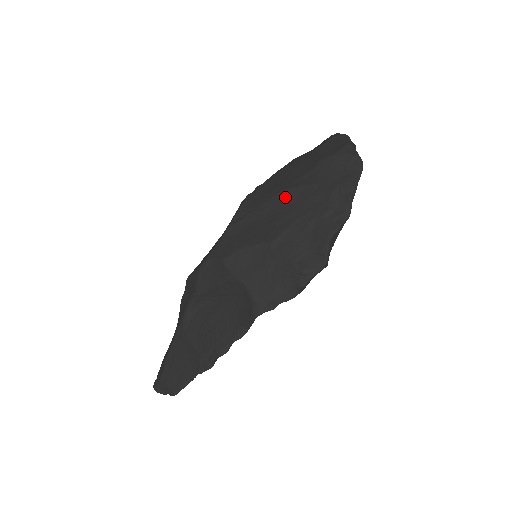
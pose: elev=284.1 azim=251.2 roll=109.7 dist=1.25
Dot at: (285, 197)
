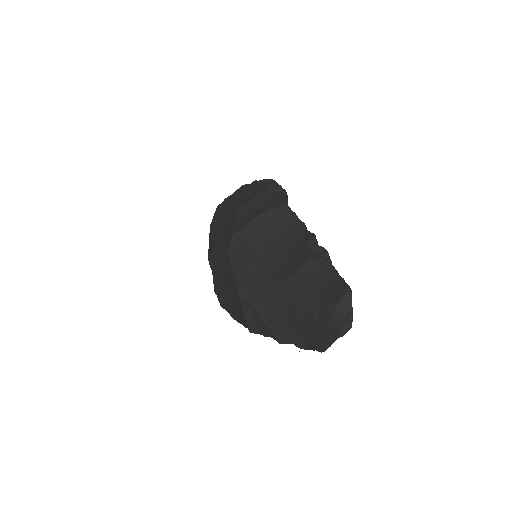
Dot at: (221, 221)
